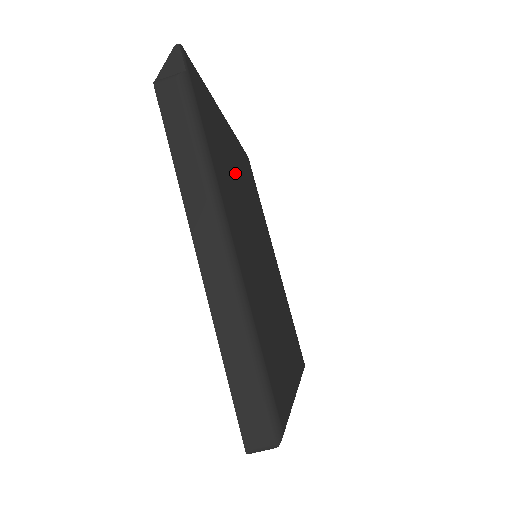
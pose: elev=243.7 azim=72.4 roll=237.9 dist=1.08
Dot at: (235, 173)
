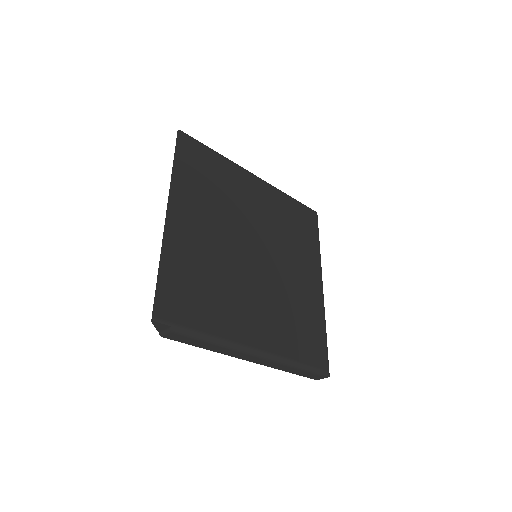
Dot at: (213, 256)
